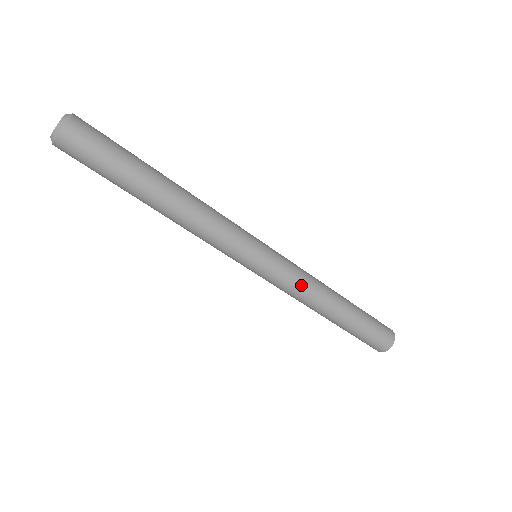
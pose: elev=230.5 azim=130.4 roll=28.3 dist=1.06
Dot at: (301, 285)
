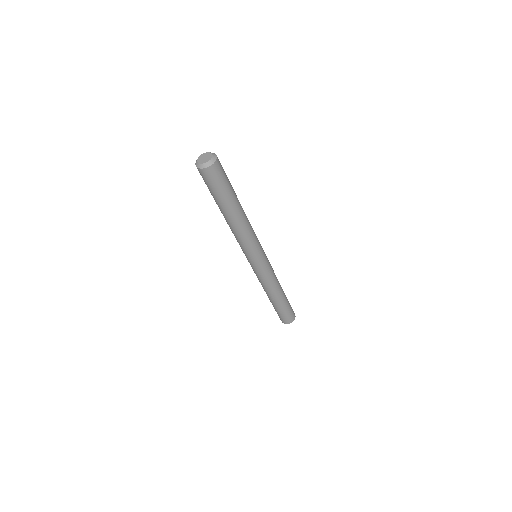
Dot at: (267, 281)
